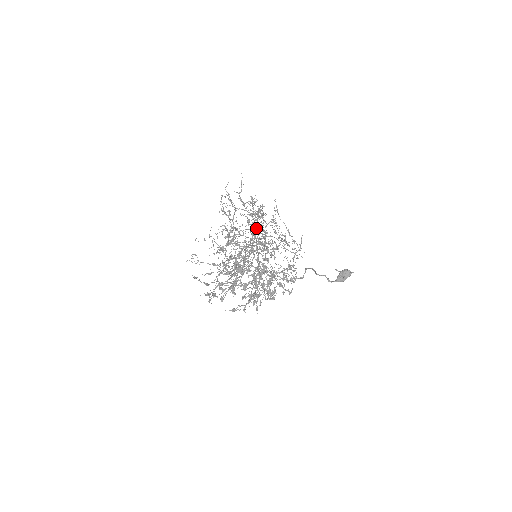
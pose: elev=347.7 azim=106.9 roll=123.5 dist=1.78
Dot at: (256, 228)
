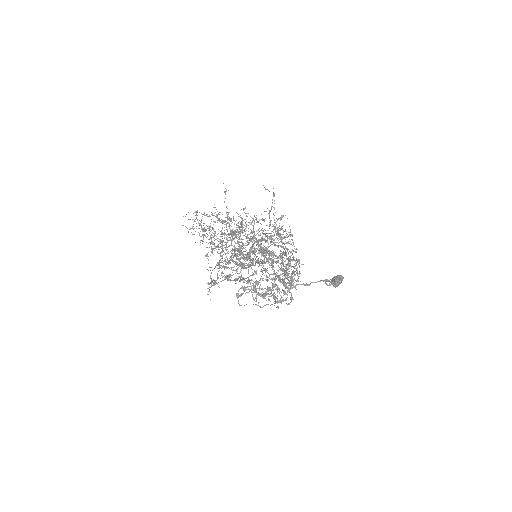
Dot at: (263, 219)
